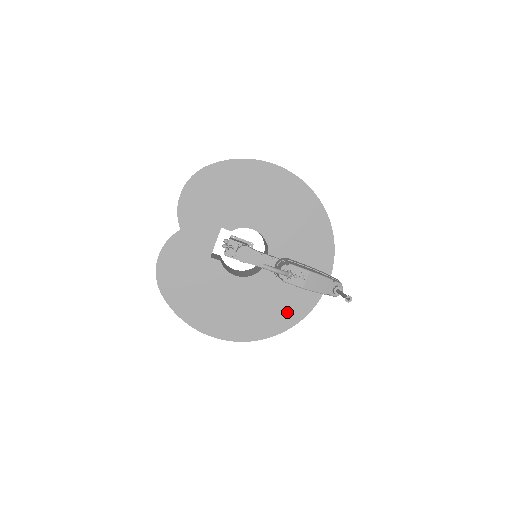
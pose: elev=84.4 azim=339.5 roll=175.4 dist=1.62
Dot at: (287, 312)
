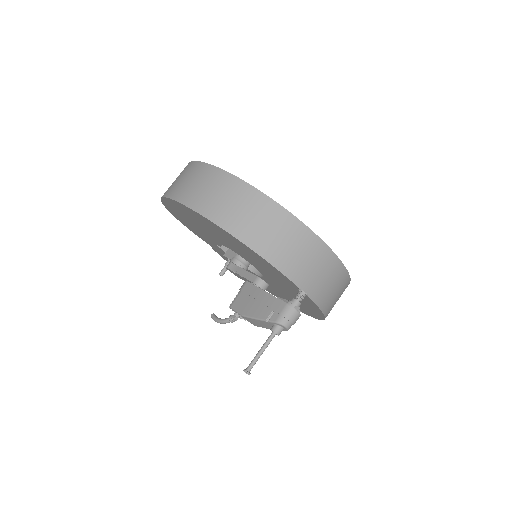
Dot at: (309, 306)
